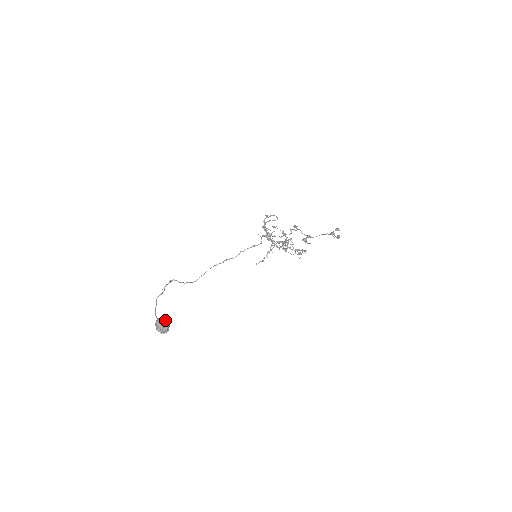
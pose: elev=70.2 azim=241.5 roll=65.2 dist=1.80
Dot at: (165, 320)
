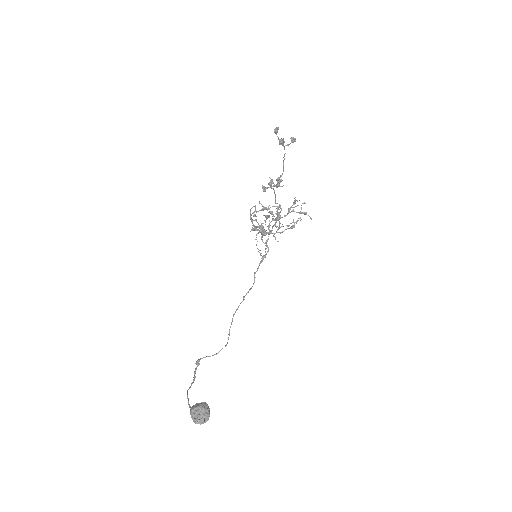
Dot at: (198, 404)
